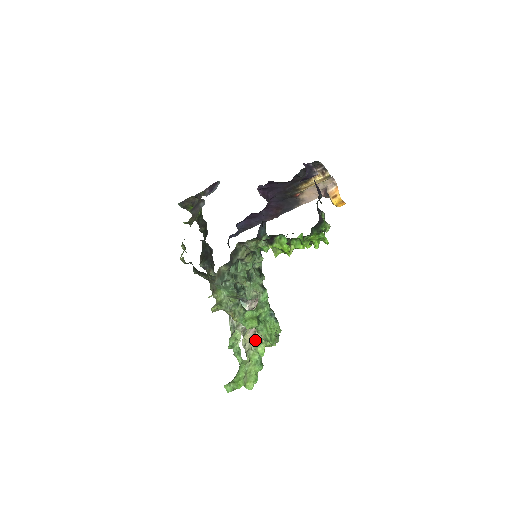
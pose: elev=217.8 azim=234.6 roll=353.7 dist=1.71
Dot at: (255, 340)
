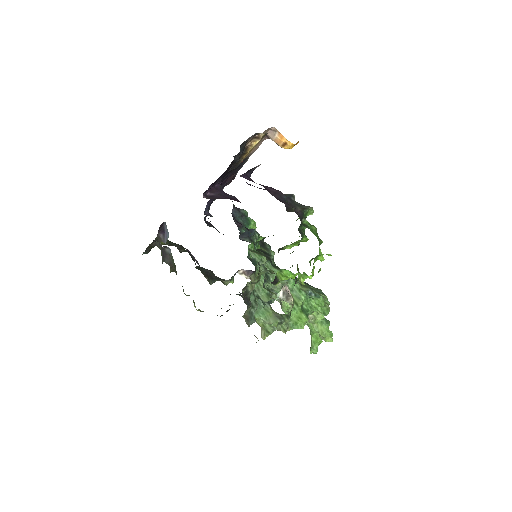
Dot at: occluded
